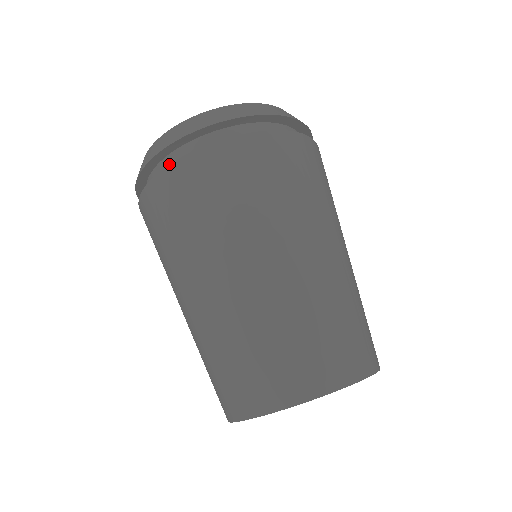
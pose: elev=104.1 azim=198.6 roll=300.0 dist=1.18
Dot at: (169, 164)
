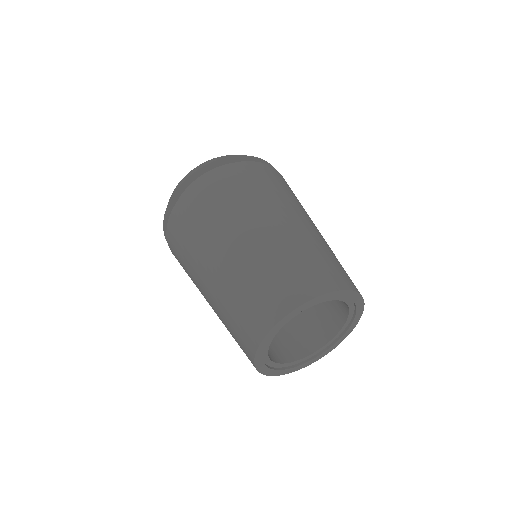
Dot at: occluded
